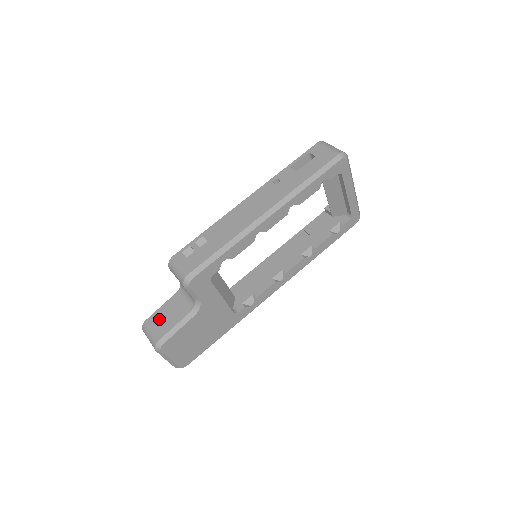
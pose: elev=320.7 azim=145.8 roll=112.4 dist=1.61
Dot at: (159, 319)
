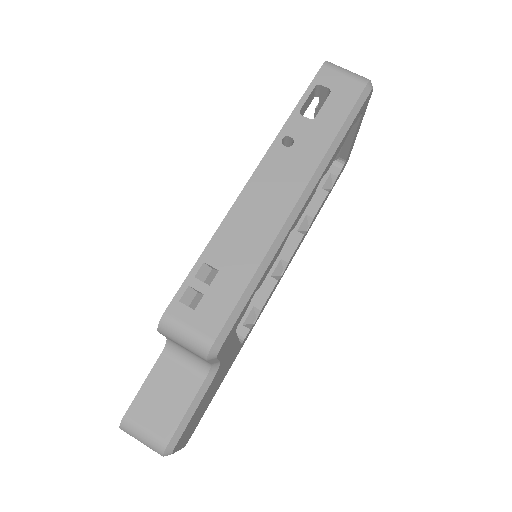
Dot at: (151, 407)
